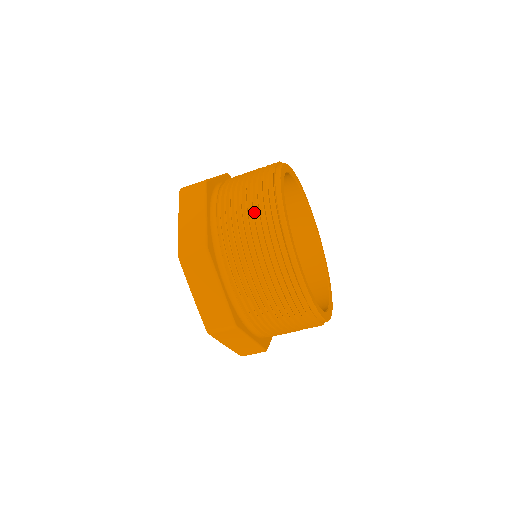
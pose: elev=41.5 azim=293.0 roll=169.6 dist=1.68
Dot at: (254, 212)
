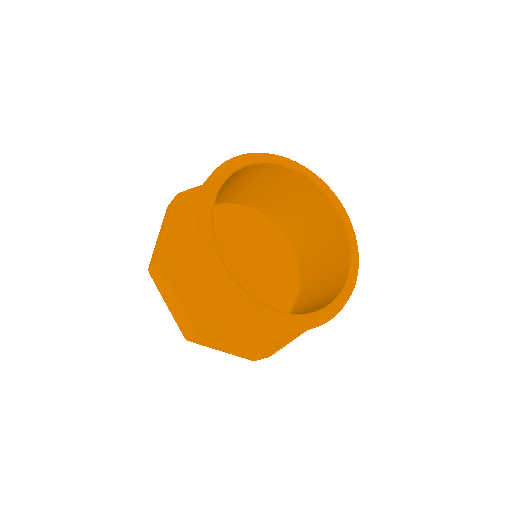
Dot at: (187, 220)
